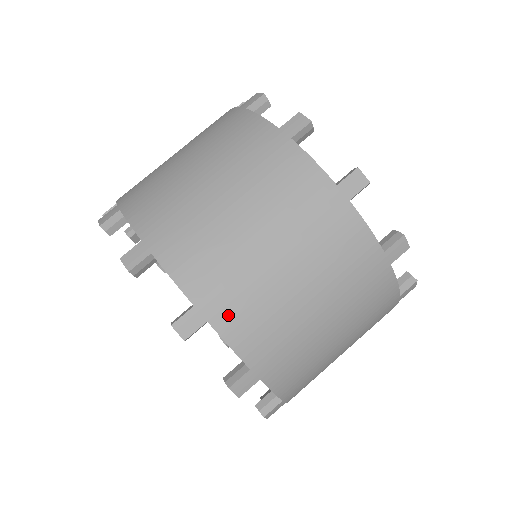
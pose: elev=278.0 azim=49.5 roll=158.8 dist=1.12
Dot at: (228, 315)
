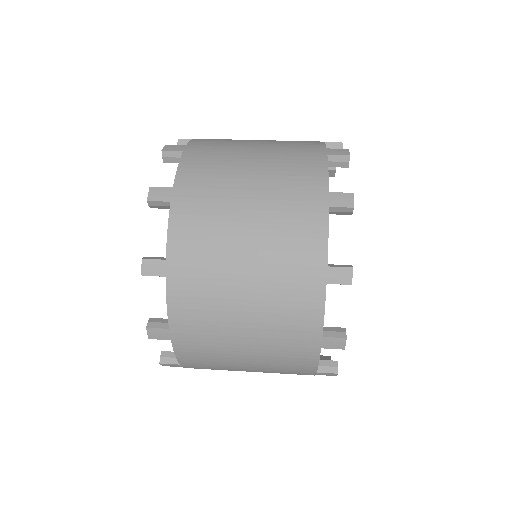
Dot at: (197, 155)
